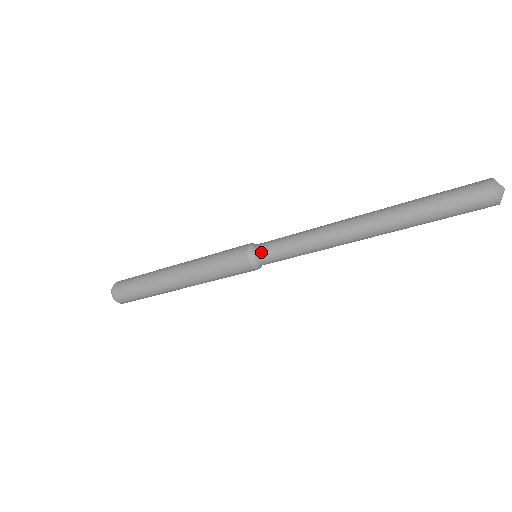
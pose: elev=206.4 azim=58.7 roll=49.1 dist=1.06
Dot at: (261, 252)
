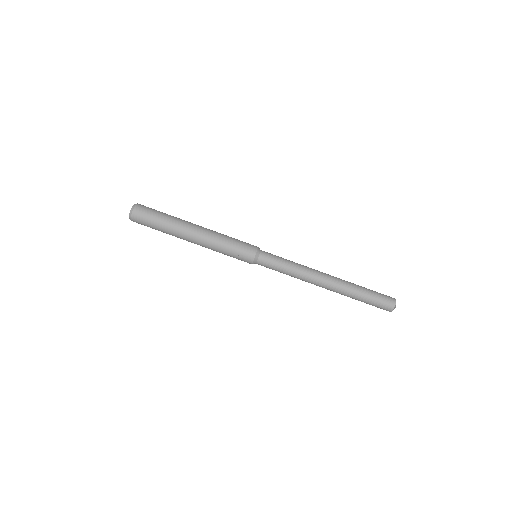
Dot at: (266, 252)
